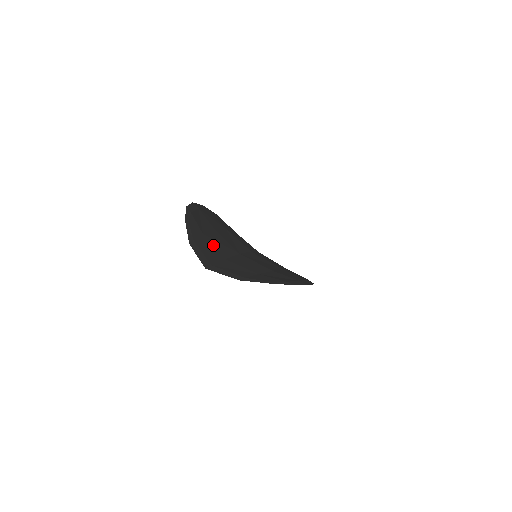
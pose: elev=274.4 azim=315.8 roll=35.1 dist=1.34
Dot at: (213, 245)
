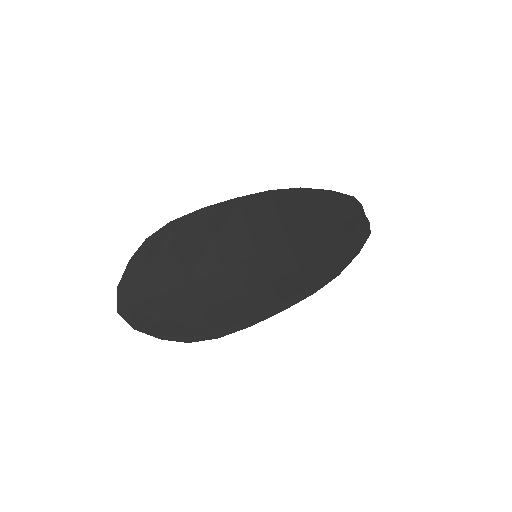
Dot at: (149, 282)
